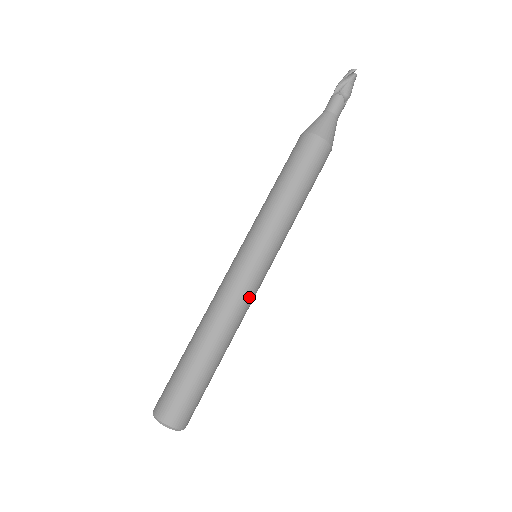
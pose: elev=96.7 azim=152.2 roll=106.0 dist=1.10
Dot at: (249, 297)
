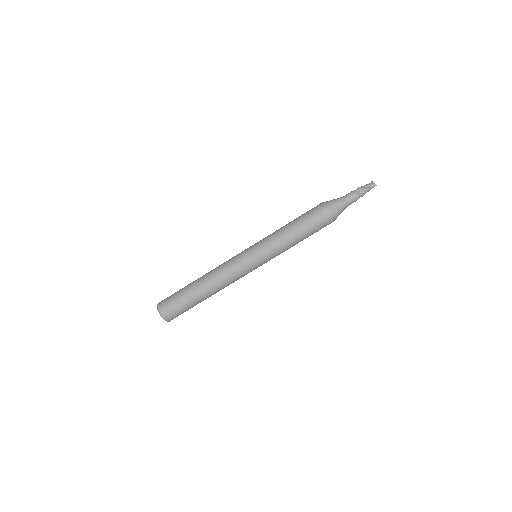
Dot at: occluded
